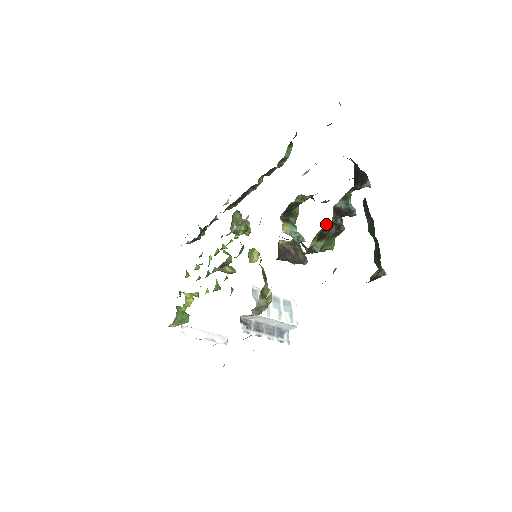
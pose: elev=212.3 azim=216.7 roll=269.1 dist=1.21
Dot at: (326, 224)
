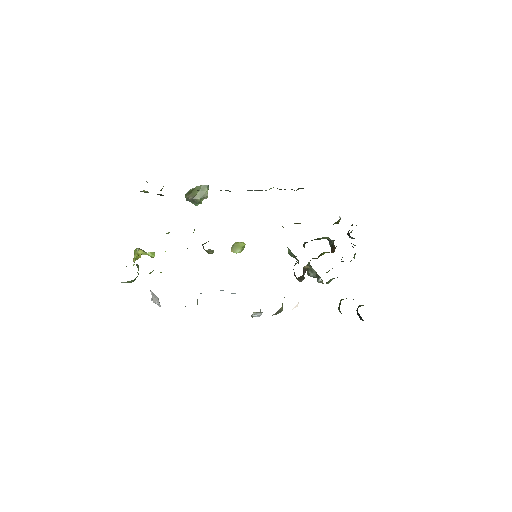
Dot at: occluded
